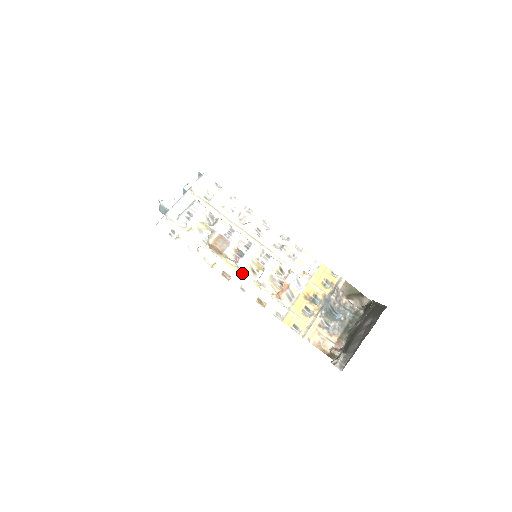
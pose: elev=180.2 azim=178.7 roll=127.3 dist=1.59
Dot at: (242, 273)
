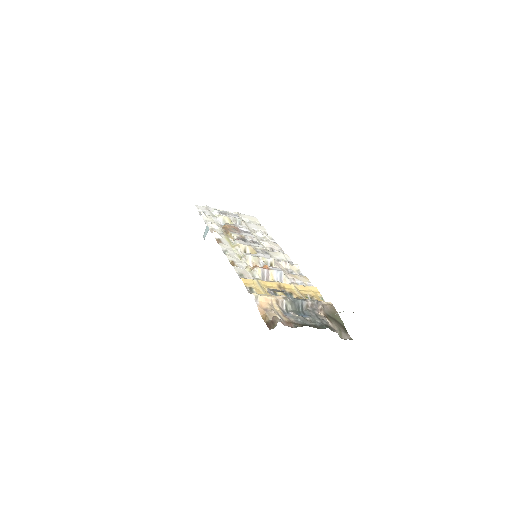
Dot at: (234, 247)
